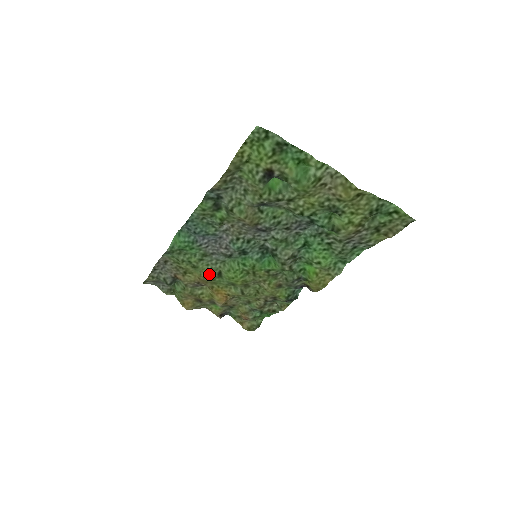
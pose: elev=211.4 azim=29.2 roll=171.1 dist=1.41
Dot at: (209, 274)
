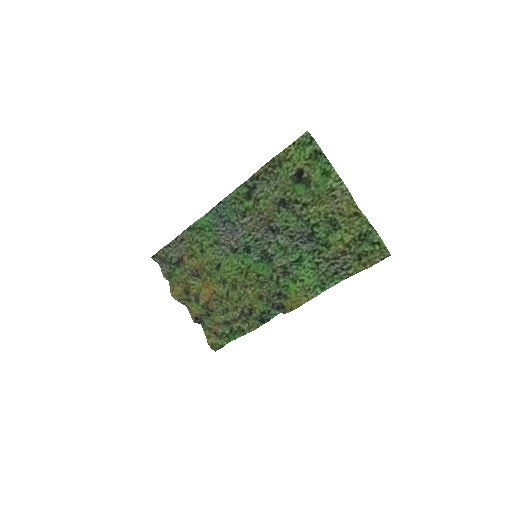
Dot at: (210, 262)
